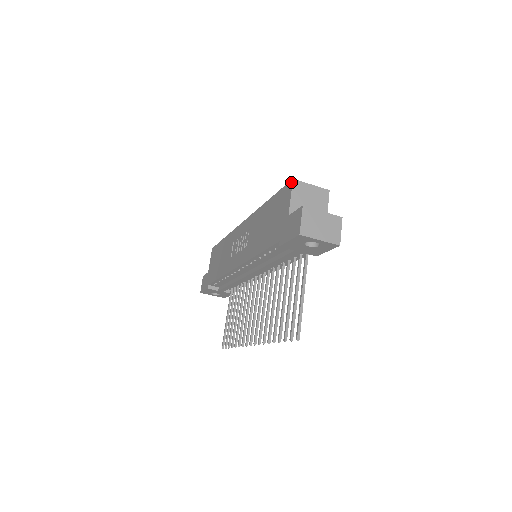
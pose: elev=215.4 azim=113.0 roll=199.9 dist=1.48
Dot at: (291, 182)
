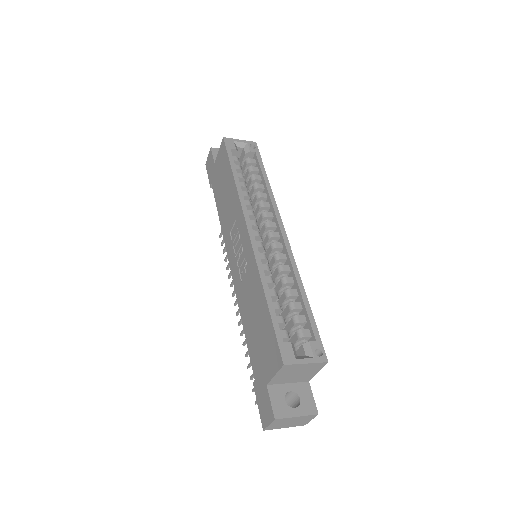
Dot at: (281, 364)
